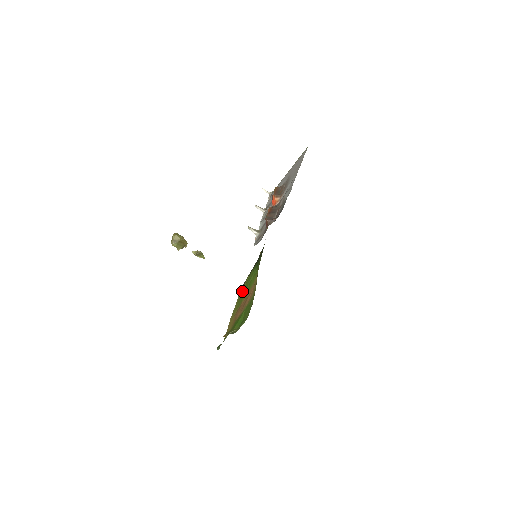
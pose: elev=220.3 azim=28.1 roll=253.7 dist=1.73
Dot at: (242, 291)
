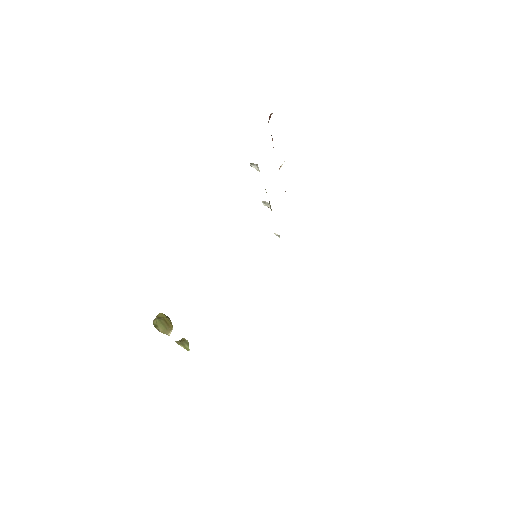
Dot at: occluded
